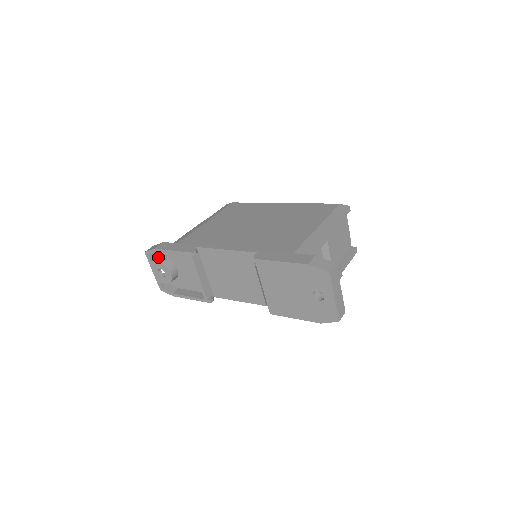
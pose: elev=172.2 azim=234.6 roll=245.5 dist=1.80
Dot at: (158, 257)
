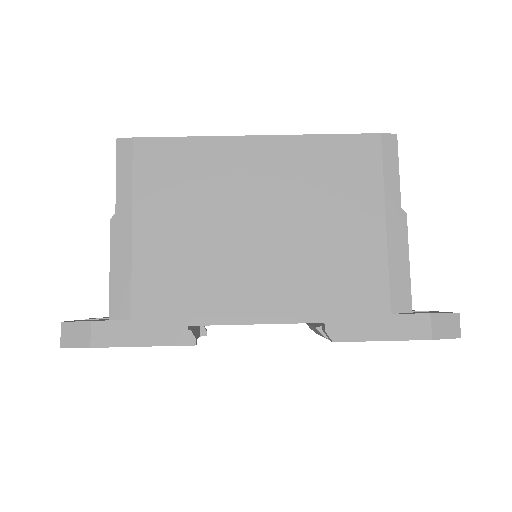
Dot at: occluded
